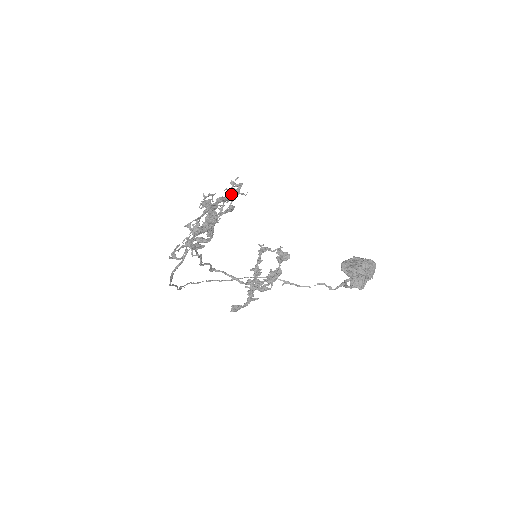
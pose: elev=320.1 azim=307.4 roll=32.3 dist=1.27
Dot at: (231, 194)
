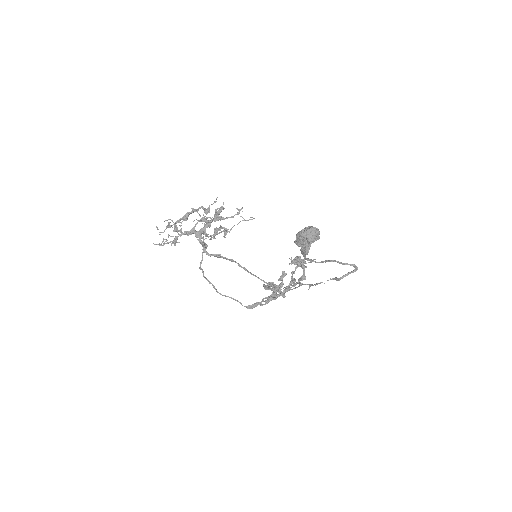
Dot at: occluded
